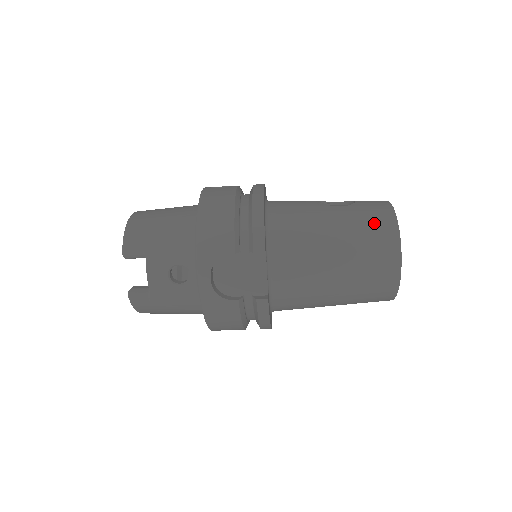
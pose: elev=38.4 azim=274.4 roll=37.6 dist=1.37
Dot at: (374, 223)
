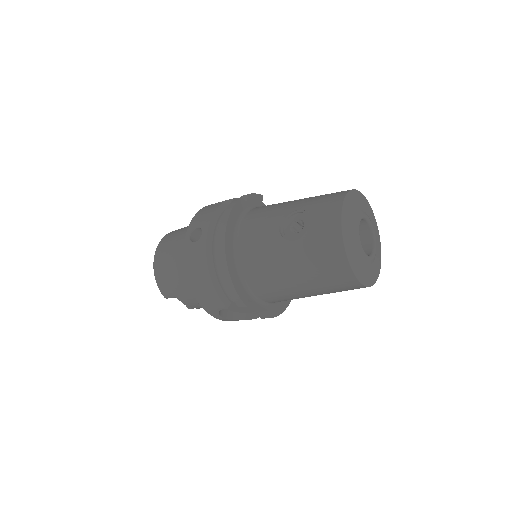
Dot at: (325, 260)
